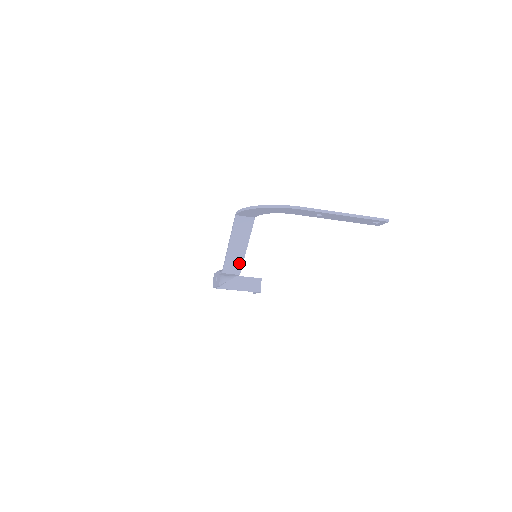
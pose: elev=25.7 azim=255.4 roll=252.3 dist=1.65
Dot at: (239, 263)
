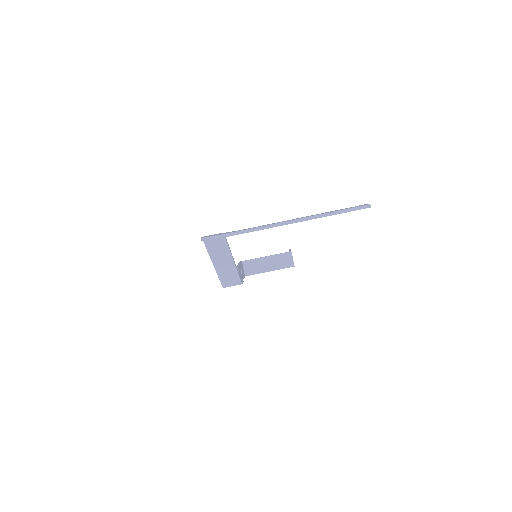
Dot at: (235, 276)
